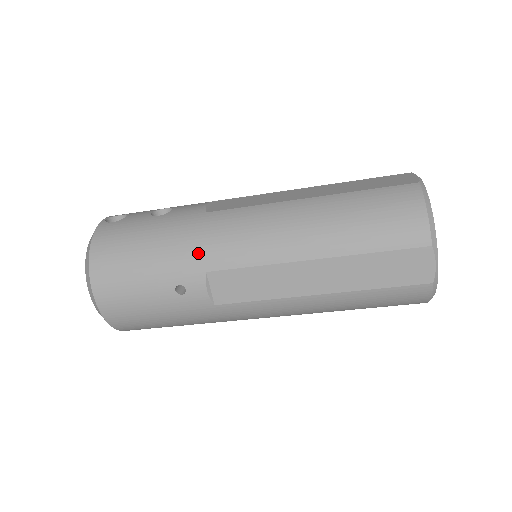
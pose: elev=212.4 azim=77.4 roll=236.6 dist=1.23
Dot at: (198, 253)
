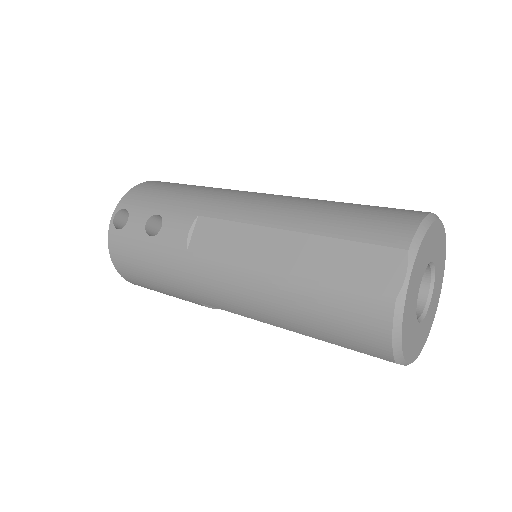
Dot at: (189, 292)
